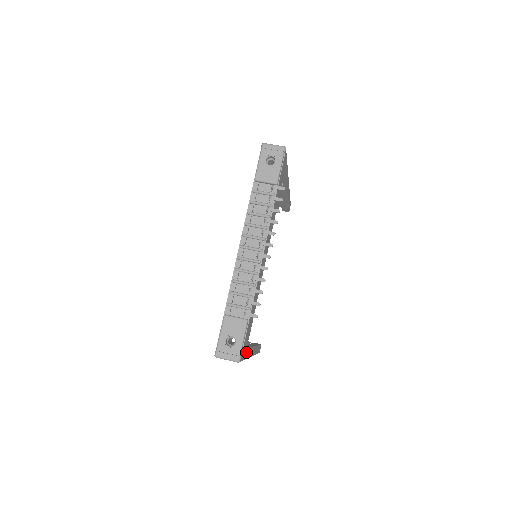
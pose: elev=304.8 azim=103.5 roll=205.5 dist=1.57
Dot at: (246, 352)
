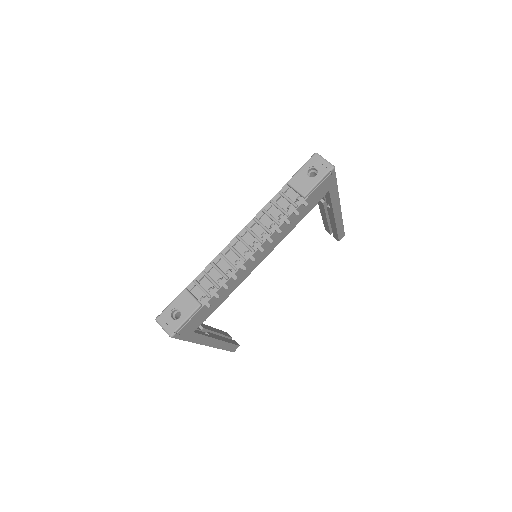
Dot at: (192, 335)
